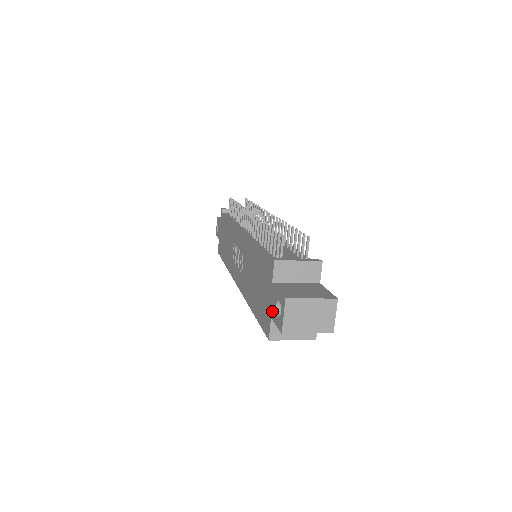
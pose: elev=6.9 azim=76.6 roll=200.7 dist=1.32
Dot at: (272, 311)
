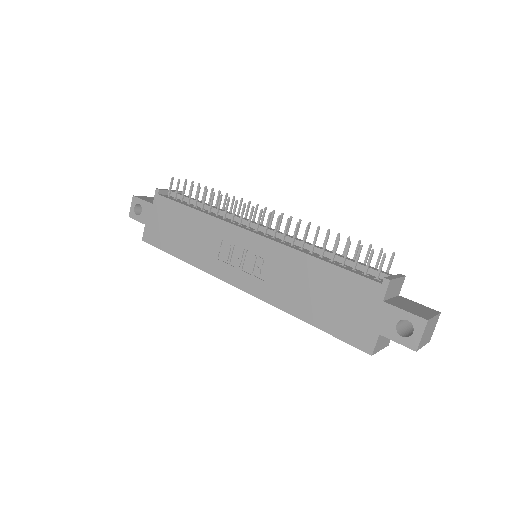
Dot at: (384, 329)
